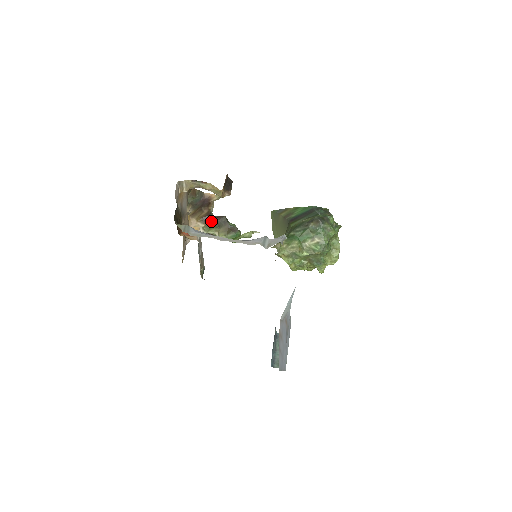
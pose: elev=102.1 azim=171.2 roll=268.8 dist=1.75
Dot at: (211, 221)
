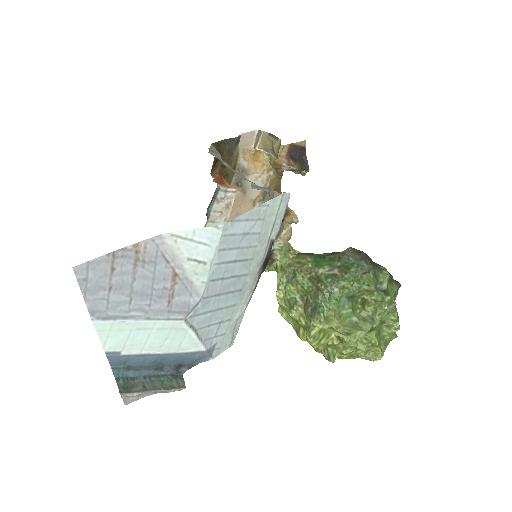
Dot at: occluded
